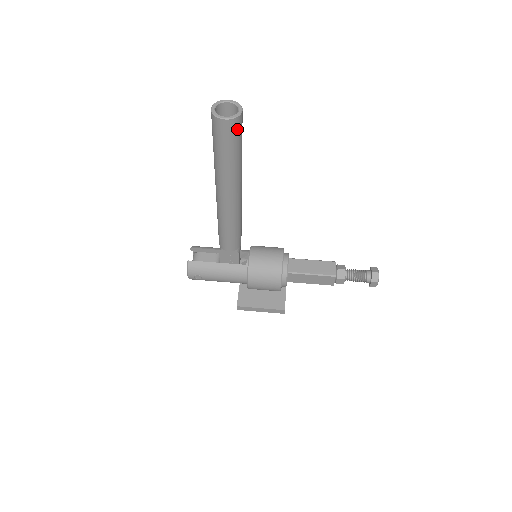
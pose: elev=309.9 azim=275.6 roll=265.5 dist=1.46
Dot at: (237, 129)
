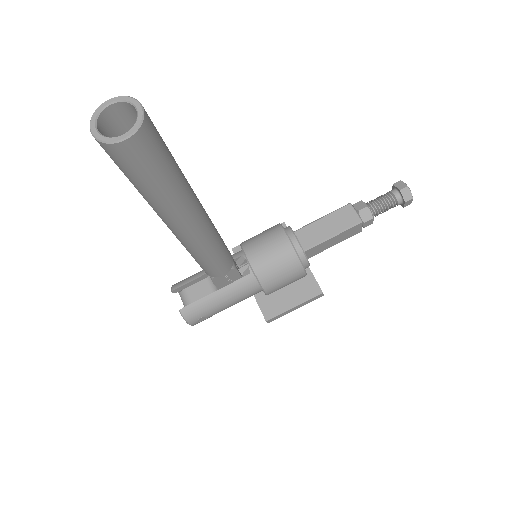
Dot at: (152, 140)
